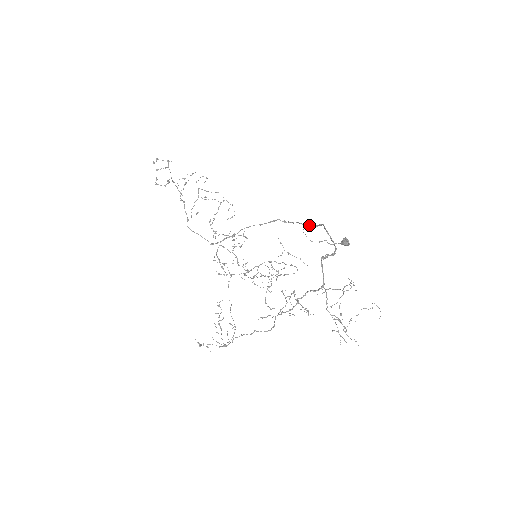
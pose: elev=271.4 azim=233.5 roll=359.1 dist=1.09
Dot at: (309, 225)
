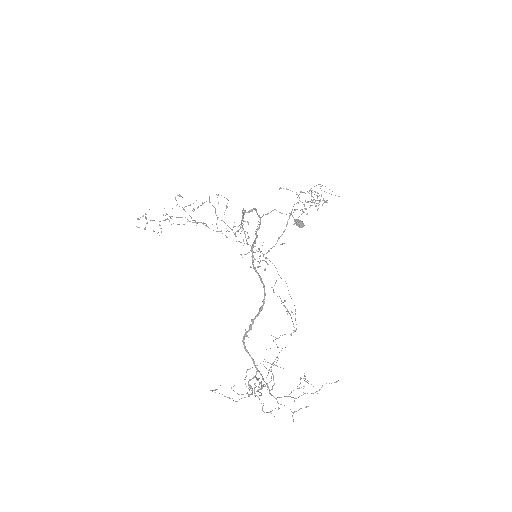
Dot at: (256, 229)
